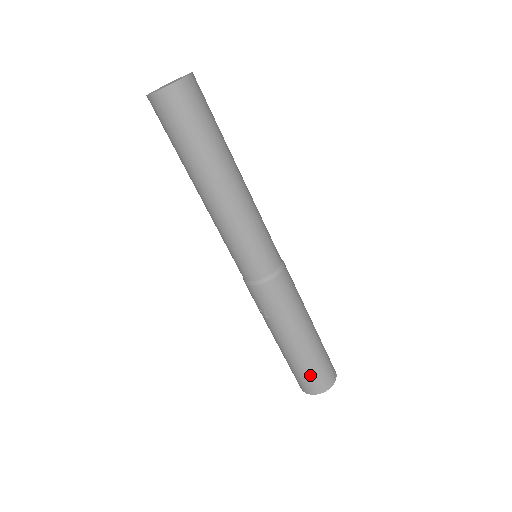
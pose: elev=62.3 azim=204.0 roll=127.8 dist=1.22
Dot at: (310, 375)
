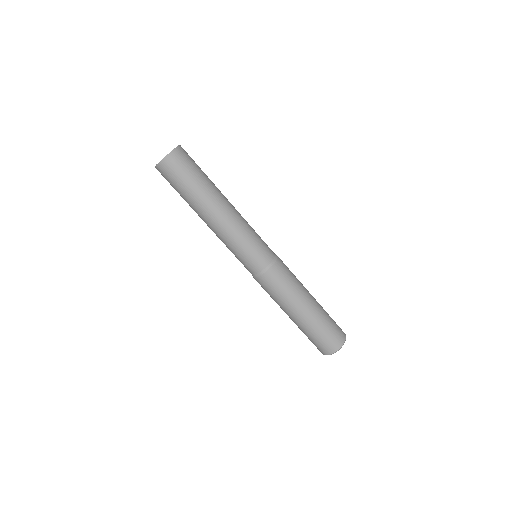
Dot at: (312, 341)
